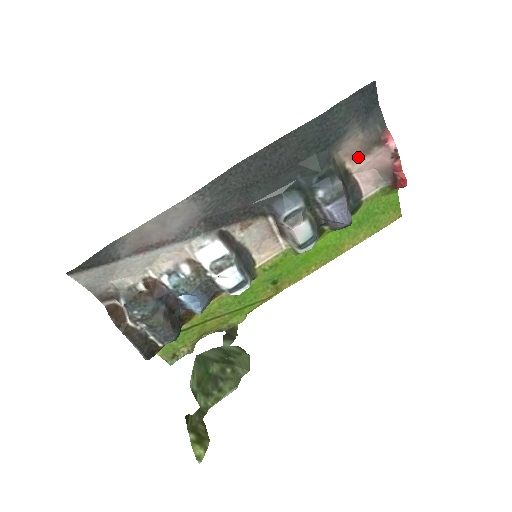
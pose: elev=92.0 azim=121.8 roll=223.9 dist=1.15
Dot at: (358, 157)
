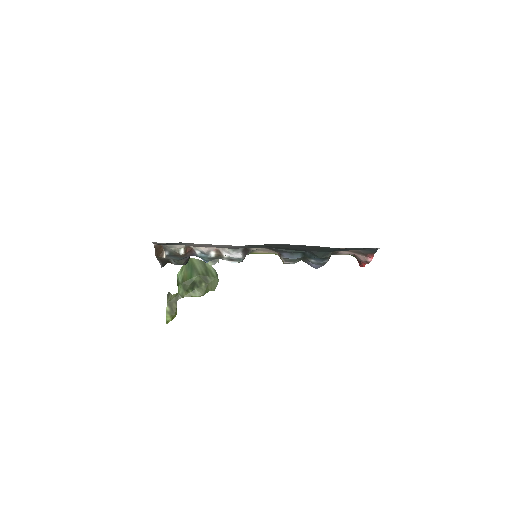
Dot at: (349, 251)
